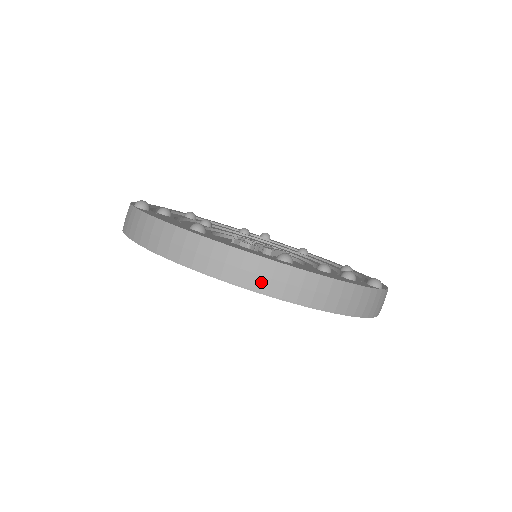
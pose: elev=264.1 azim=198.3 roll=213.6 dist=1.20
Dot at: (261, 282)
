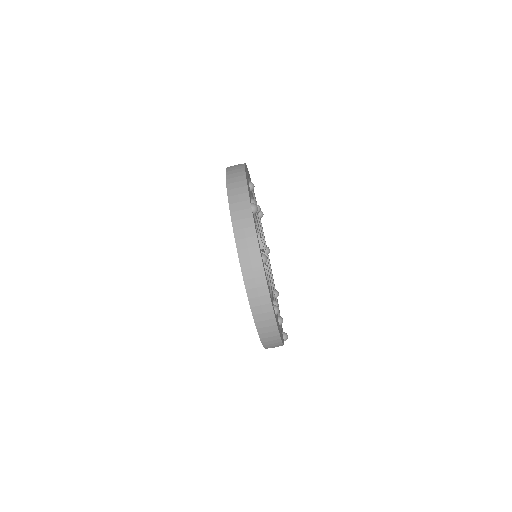
Dot at: (262, 324)
